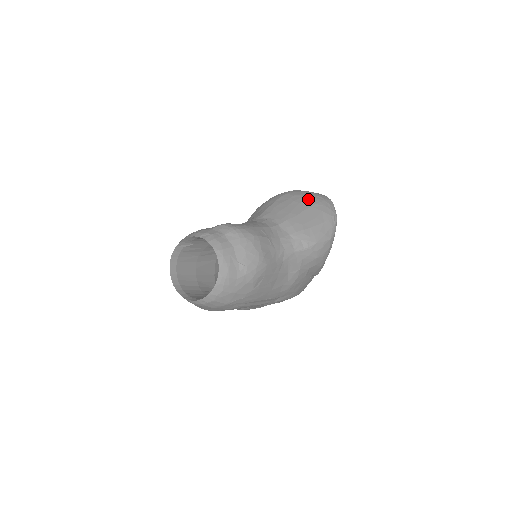
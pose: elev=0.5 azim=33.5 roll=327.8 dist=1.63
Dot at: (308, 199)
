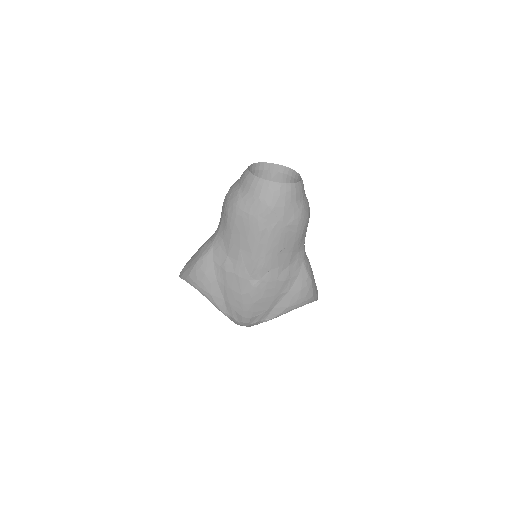
Dot at: occluded
